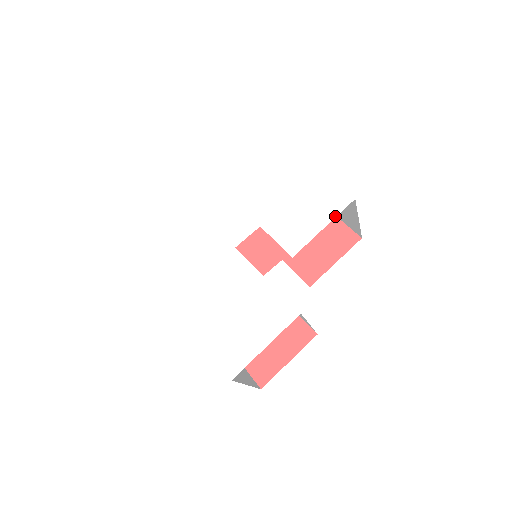
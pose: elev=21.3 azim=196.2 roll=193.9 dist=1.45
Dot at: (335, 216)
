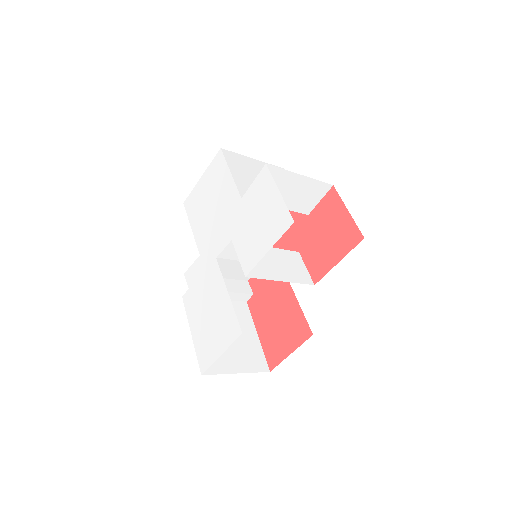
Dot at: (277, 239)
